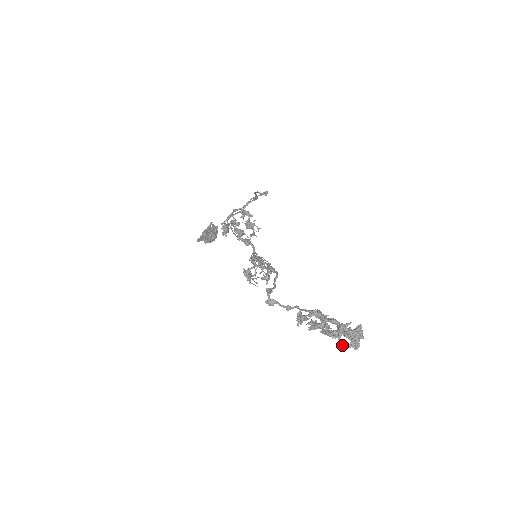
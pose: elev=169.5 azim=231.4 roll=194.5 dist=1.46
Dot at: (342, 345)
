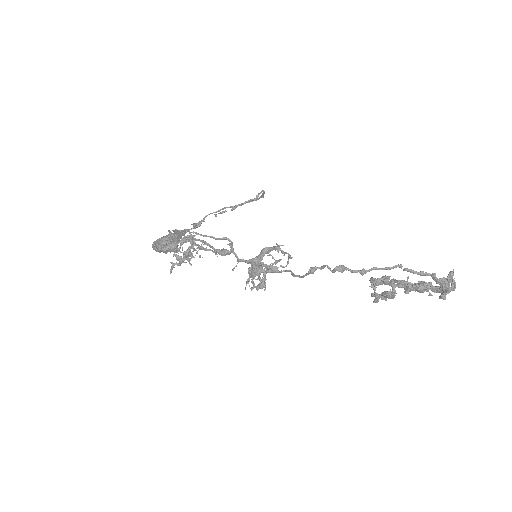
Dot at: (449, 286)
